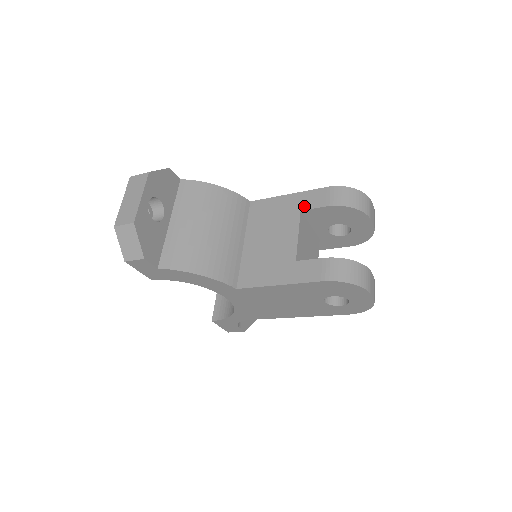
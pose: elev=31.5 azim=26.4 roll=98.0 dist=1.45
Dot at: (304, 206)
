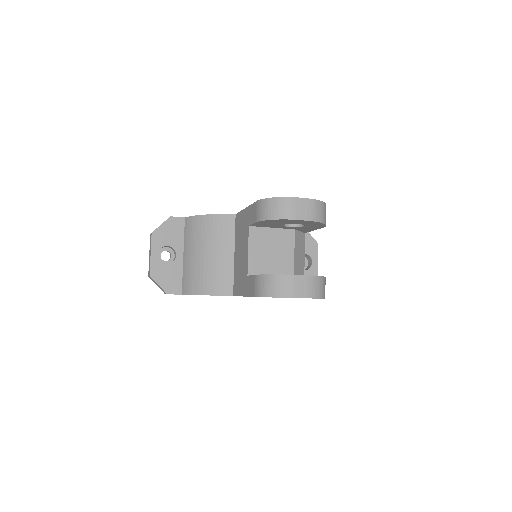
Dot at: (249, 221)
